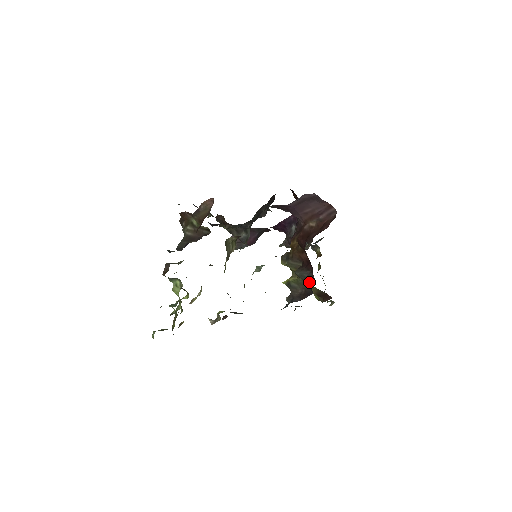
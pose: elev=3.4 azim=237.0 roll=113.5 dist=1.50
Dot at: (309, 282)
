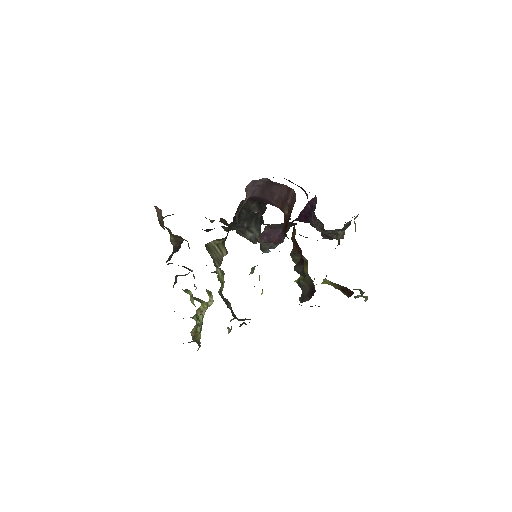
Dot at: (304, 278)
